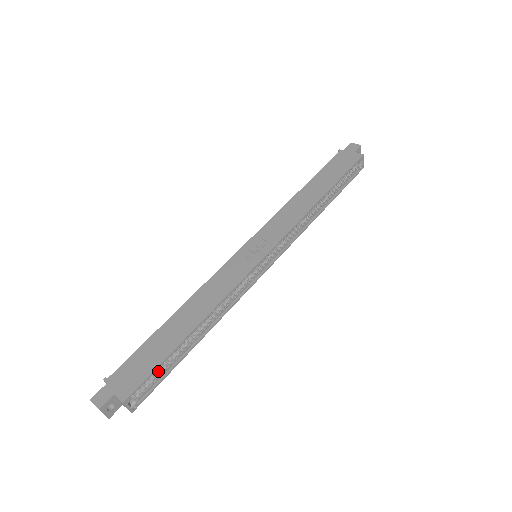
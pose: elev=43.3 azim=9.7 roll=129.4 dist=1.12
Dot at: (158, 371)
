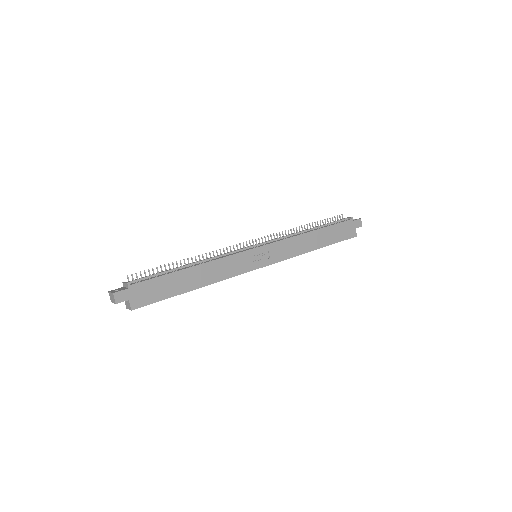
Dot at: occluded
